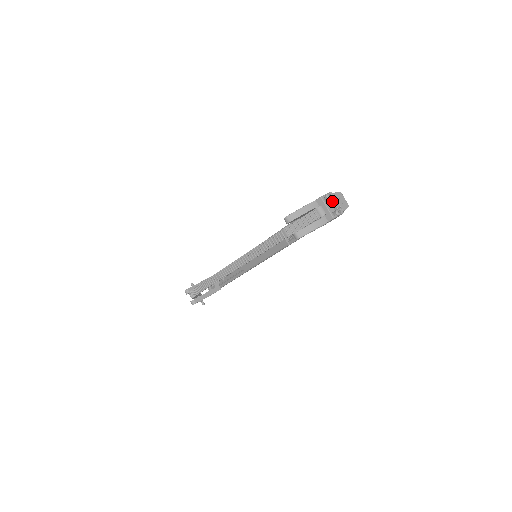
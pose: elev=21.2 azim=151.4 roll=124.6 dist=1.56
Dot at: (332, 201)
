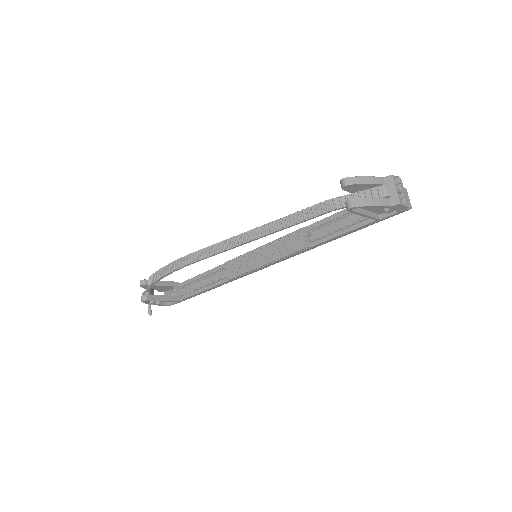
Dot at: (400, 188)
